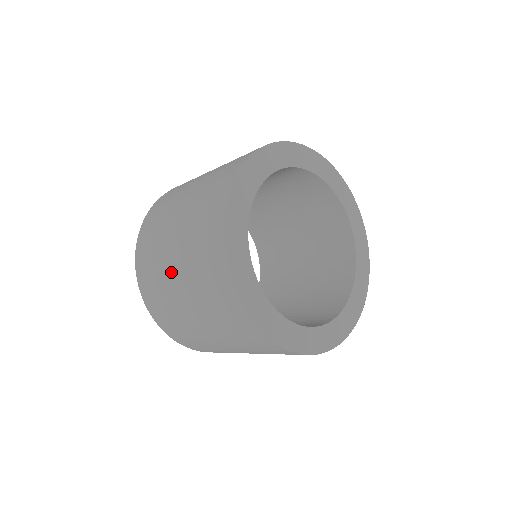
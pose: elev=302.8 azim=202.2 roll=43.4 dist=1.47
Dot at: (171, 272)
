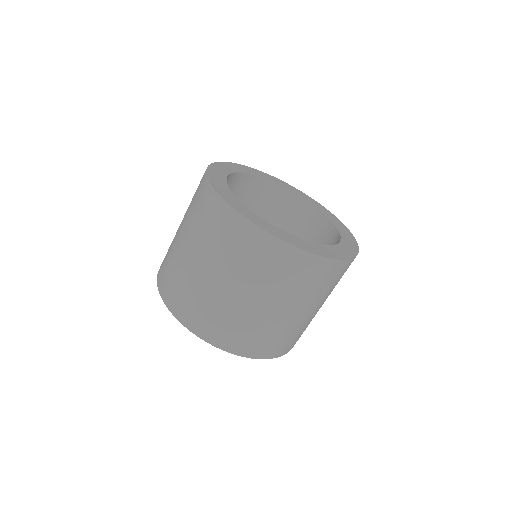
Dot at: (204, 277)
